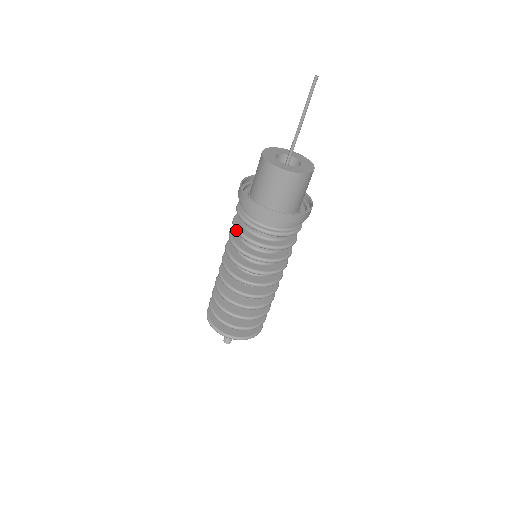
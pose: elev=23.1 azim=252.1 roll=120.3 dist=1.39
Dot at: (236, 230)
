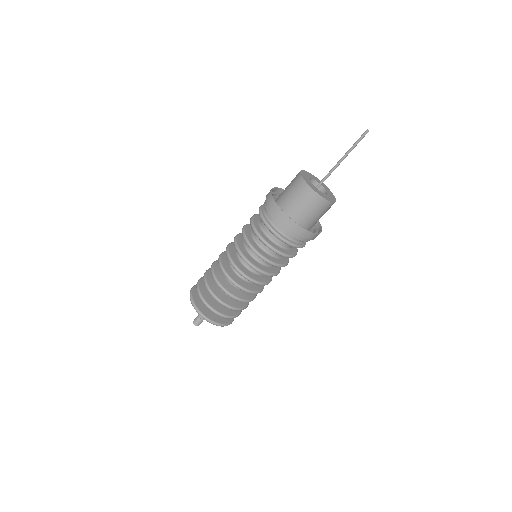
Dot at: (251, 223)
